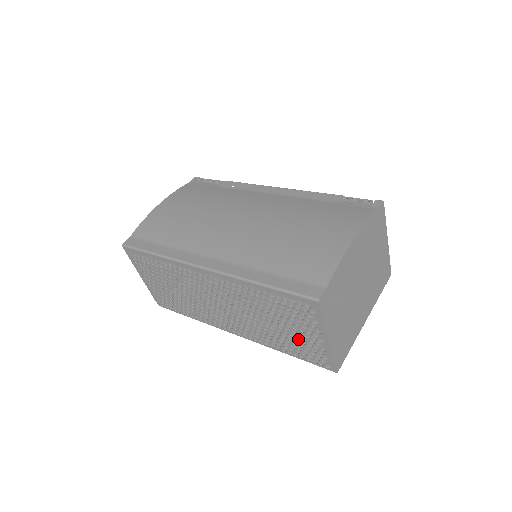
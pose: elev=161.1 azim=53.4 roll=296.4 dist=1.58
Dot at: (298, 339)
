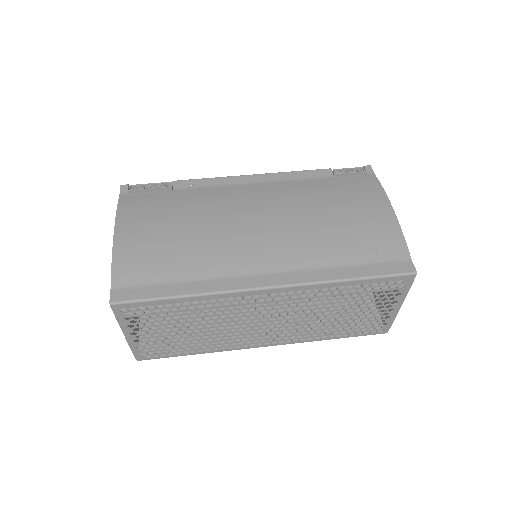
Dot at: (361, 319)
